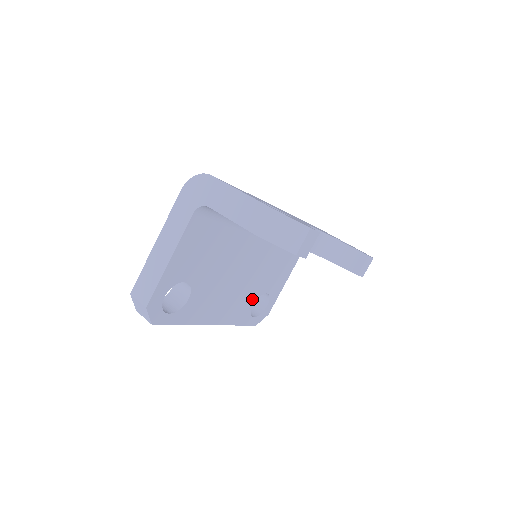
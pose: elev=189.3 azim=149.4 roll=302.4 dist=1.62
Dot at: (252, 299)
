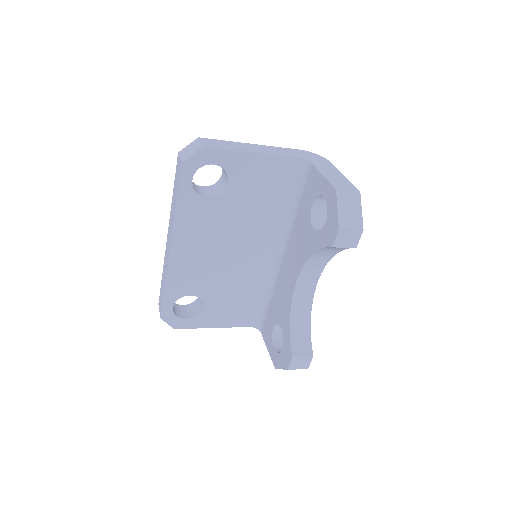
Dot at: (197, 289)
